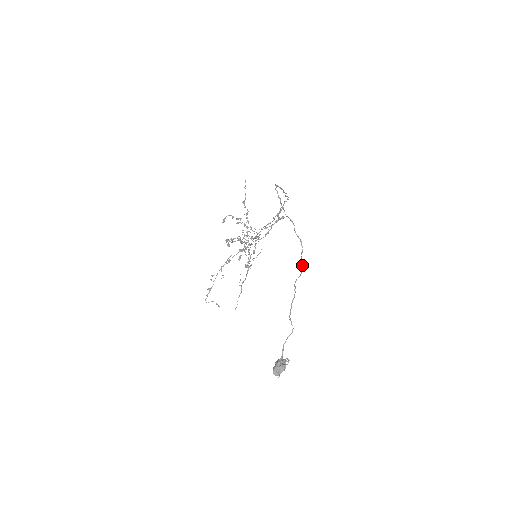
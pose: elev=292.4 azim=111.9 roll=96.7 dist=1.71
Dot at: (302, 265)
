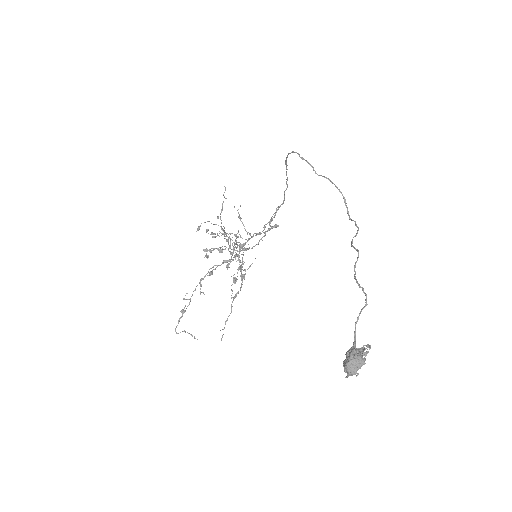
Dot at: (355, 223)
